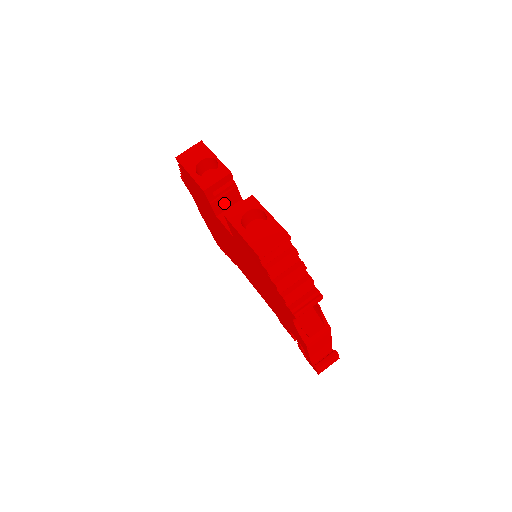
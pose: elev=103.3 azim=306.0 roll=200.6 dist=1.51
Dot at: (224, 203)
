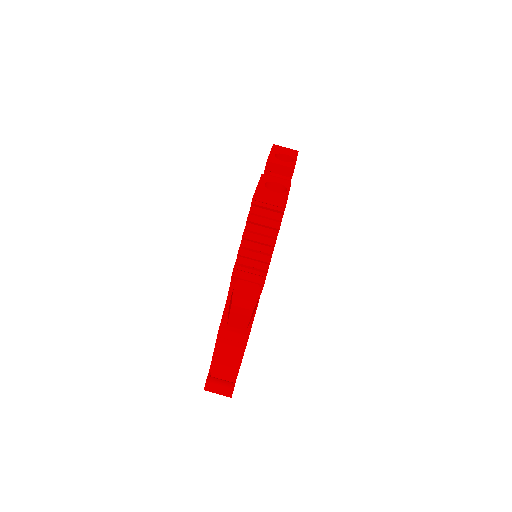
Dot at: occluded
